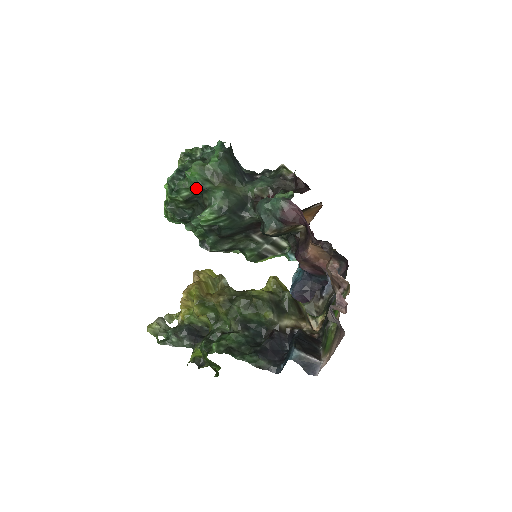
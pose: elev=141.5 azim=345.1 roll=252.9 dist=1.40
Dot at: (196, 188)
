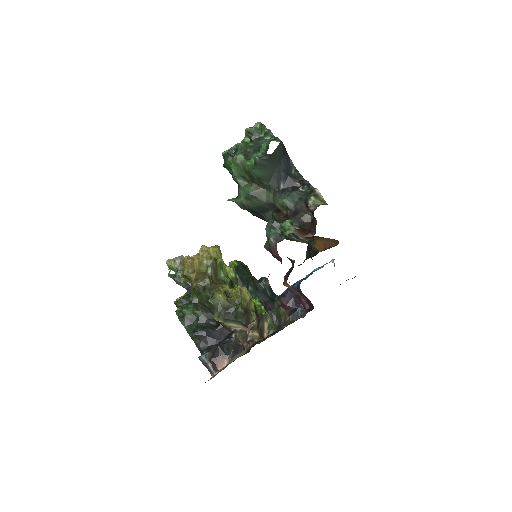
Dot at: (232, 177)
